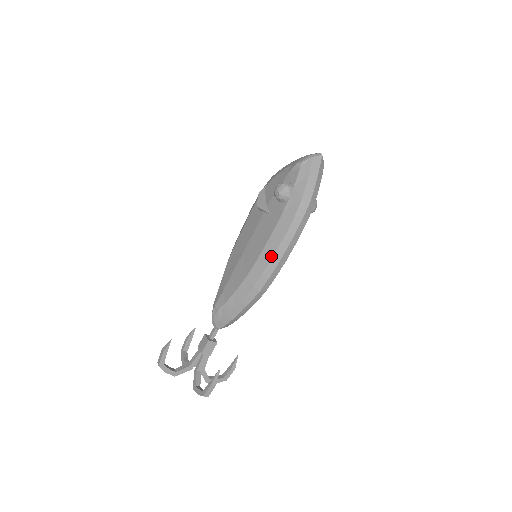
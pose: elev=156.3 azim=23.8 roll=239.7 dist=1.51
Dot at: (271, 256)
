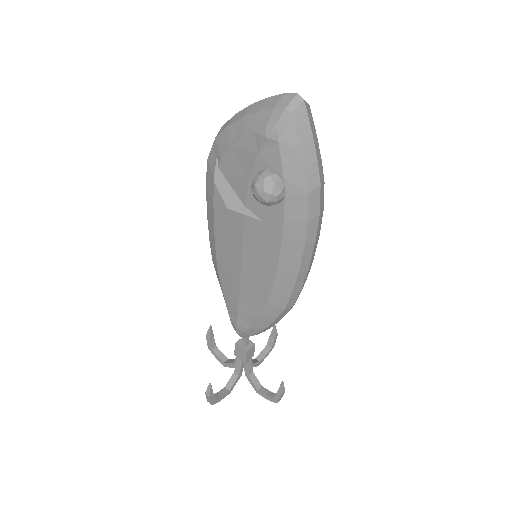
Dot at: (294, 277)
